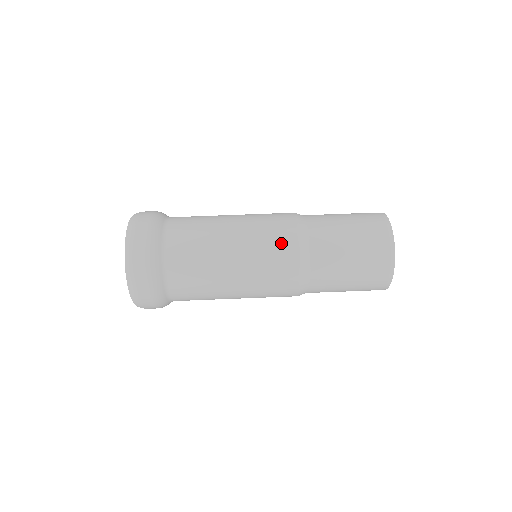
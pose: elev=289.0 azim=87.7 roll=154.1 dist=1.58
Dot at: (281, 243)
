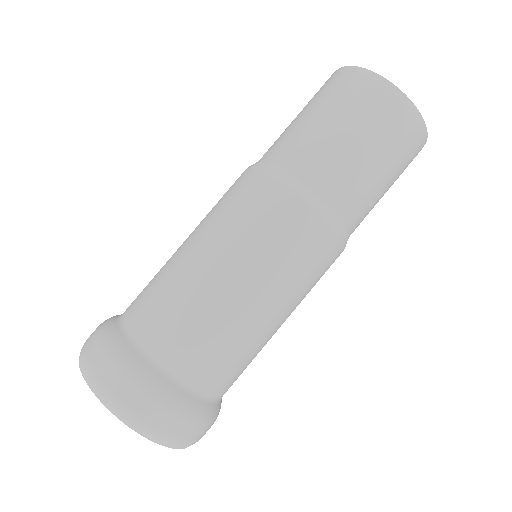
Dot at: (242, 192)
